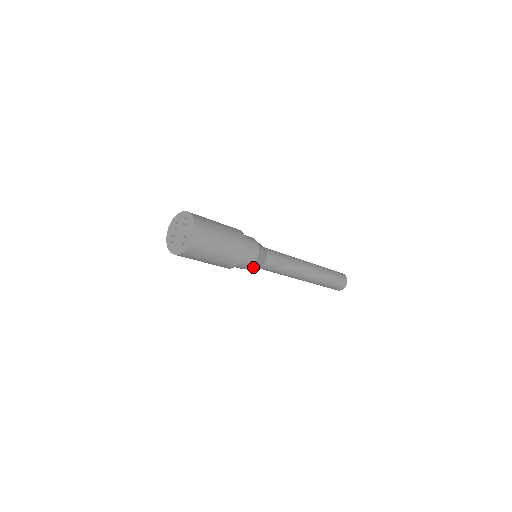
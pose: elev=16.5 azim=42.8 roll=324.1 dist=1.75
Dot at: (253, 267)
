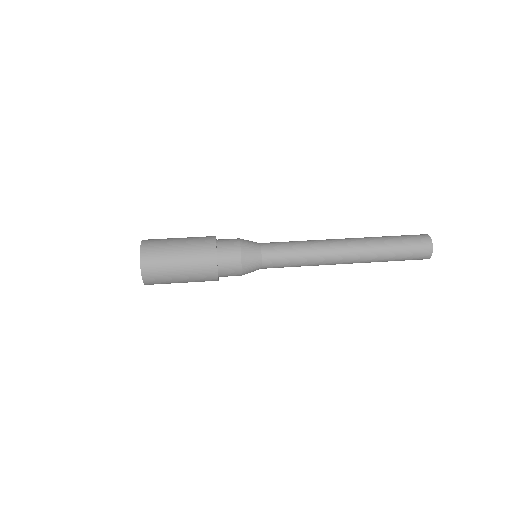
Dot at: occluded
